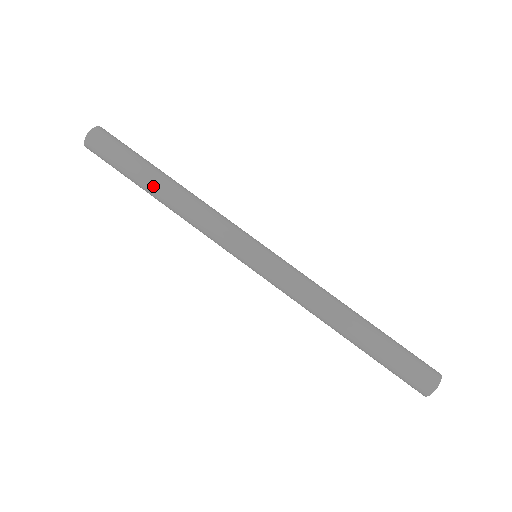
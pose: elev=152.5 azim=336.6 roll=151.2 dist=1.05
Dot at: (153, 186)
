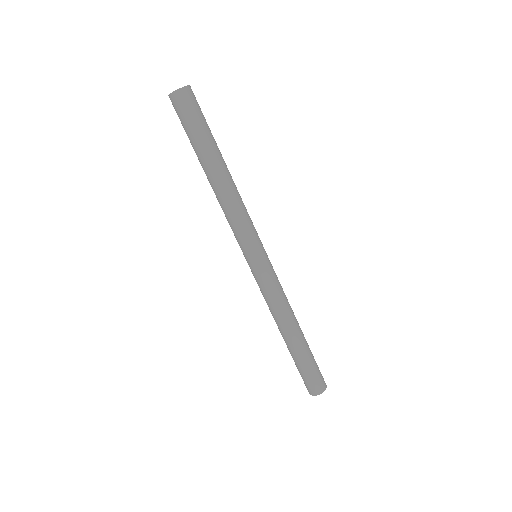
Dot at: (215, 164)
